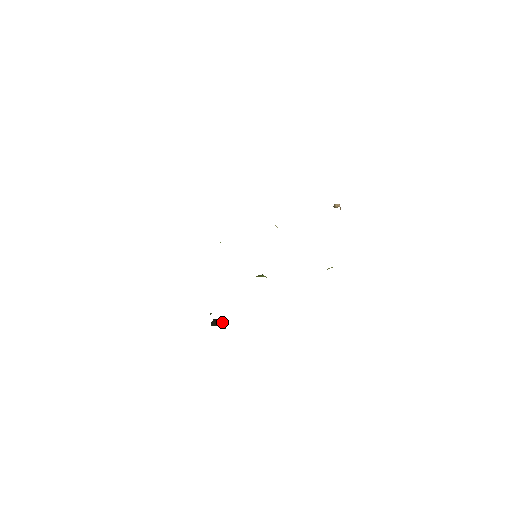
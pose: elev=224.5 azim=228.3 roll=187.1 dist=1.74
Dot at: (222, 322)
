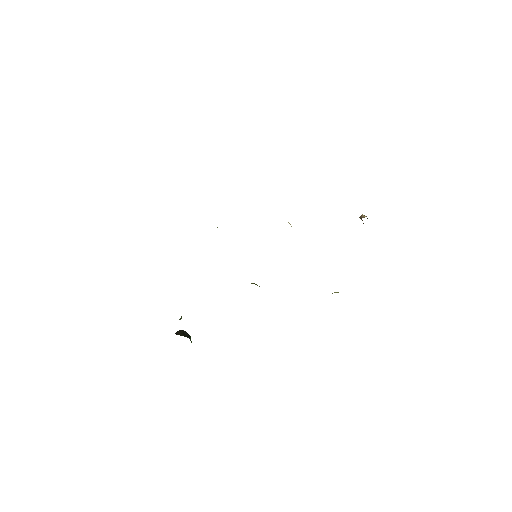
Dot at: (189, 335)
